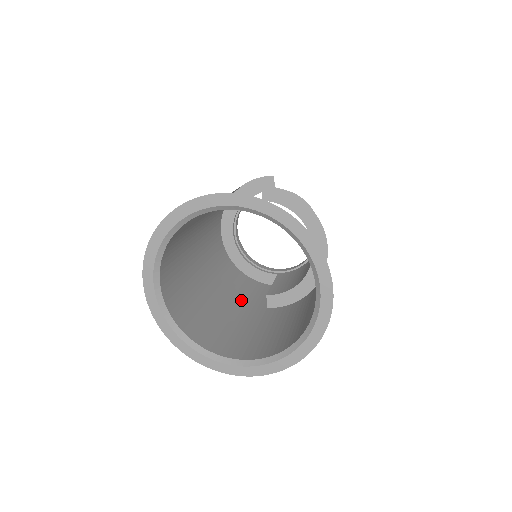
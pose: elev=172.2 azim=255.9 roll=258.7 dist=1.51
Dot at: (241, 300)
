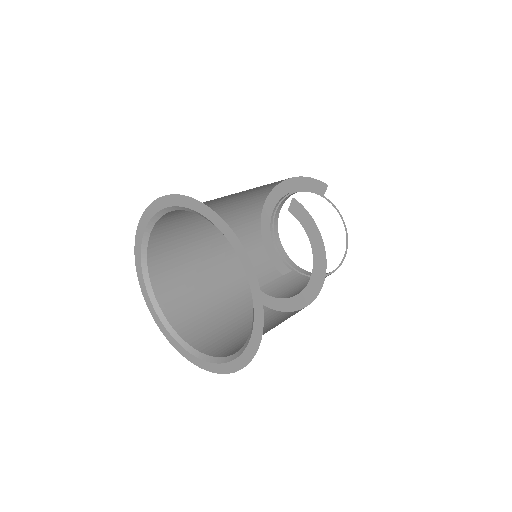
Dot at: (239, 278)
